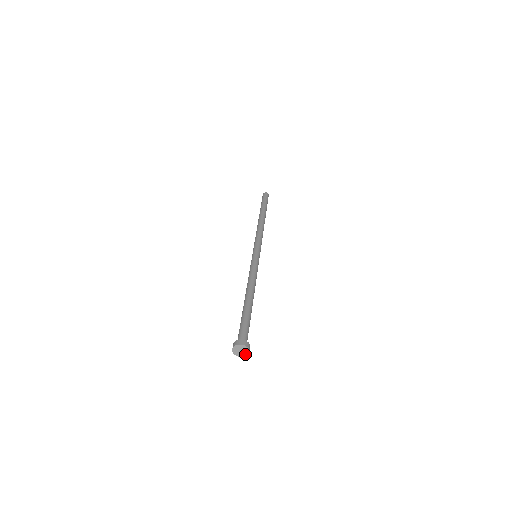
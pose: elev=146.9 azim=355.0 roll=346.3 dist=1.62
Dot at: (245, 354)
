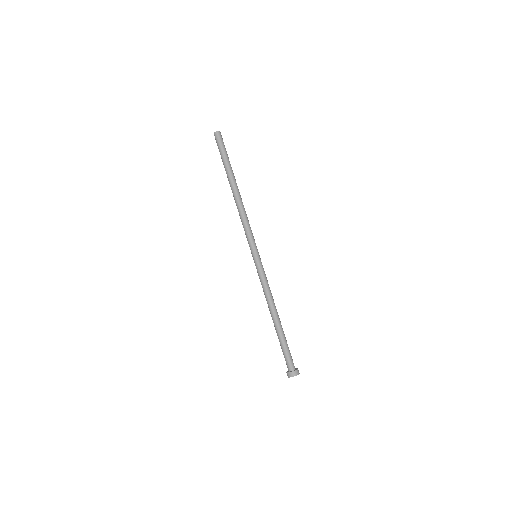
Dot at: occluded
